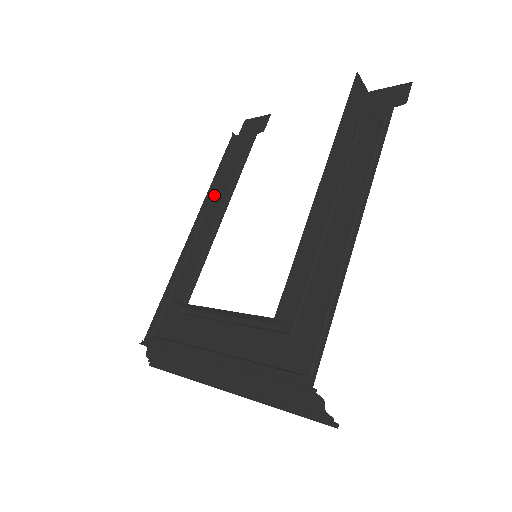
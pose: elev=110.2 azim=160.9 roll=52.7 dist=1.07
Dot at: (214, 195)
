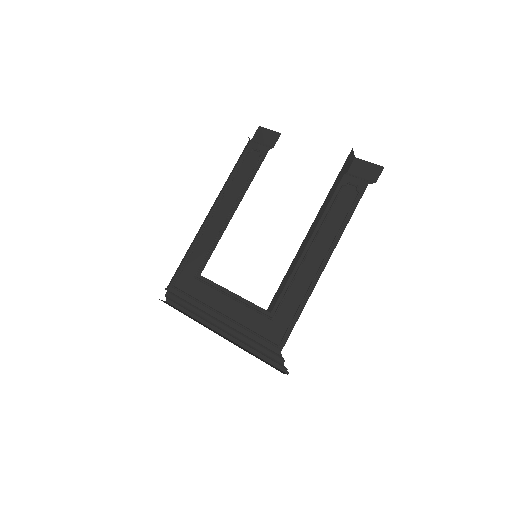
Dot at: (228, 190)
